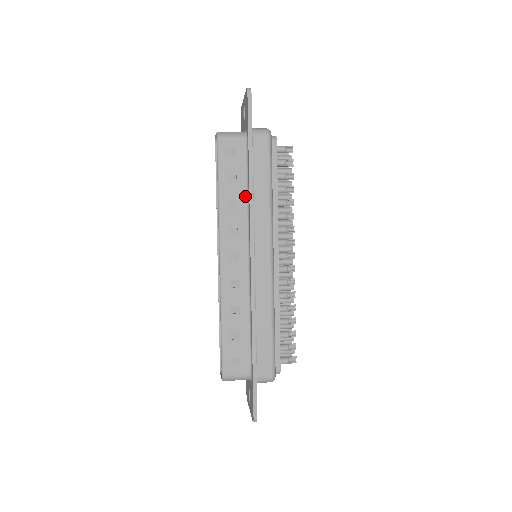
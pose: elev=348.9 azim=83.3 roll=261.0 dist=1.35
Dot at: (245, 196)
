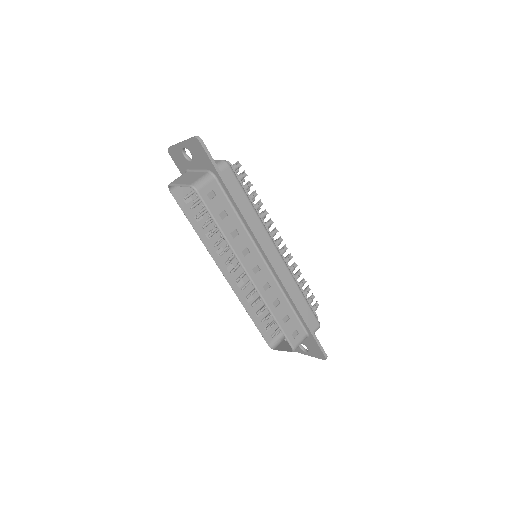
Dot at: (239, 221)
